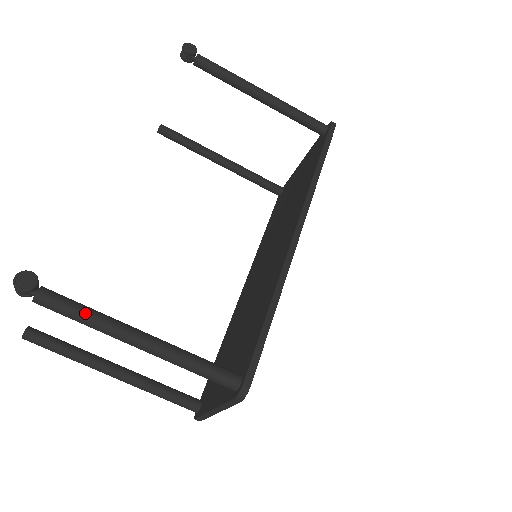
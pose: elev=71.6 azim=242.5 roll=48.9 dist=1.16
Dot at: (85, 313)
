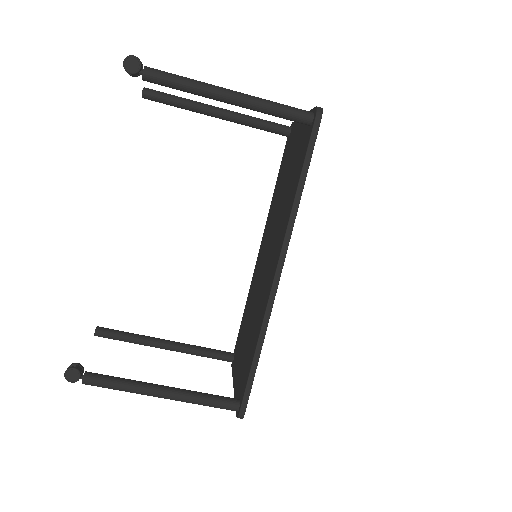
Dot at: (119, 387)
